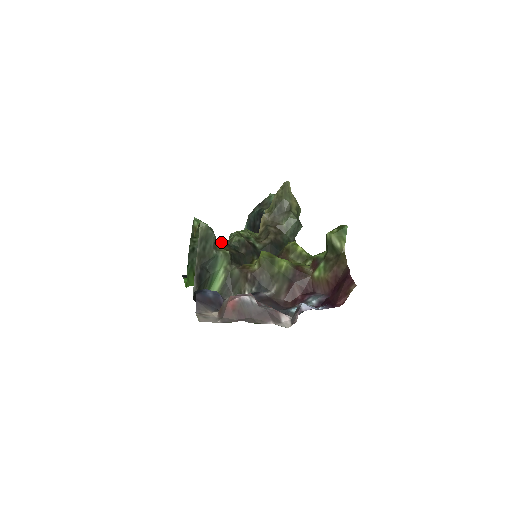
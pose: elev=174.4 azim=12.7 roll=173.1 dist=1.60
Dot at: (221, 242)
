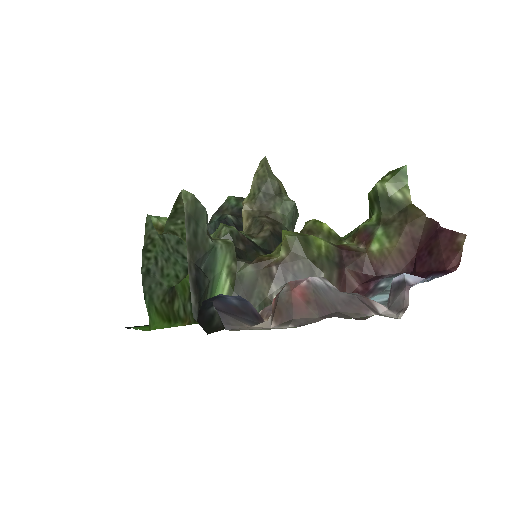
Dot at: occluded
